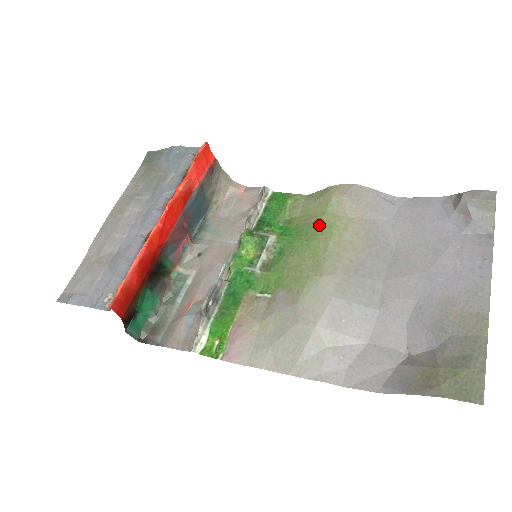
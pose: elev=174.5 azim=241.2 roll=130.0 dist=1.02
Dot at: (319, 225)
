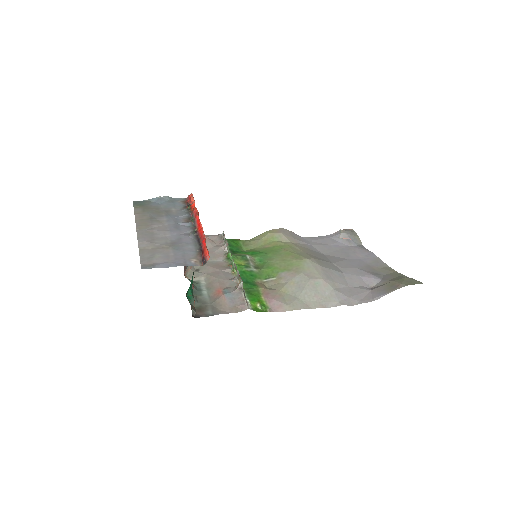
Dot at: (276, 246)
